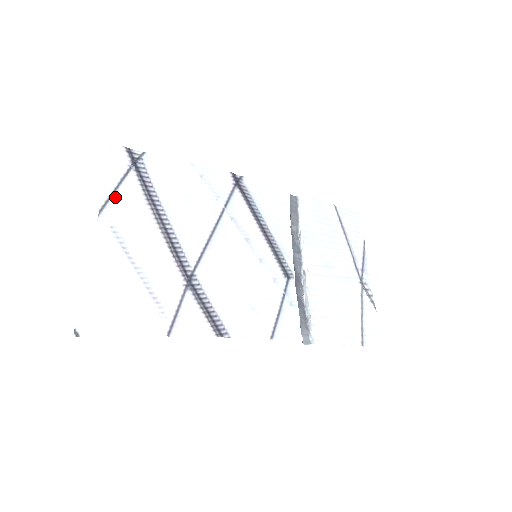
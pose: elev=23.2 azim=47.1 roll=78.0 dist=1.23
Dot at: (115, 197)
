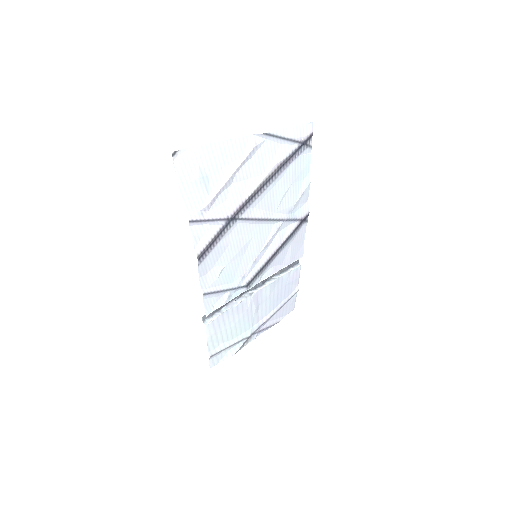
Dot at: (278, 140)
